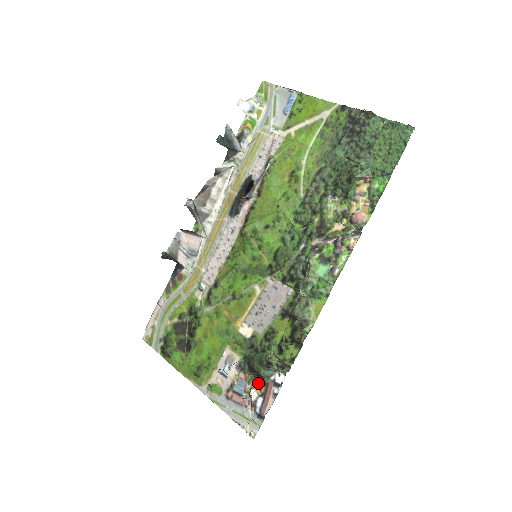
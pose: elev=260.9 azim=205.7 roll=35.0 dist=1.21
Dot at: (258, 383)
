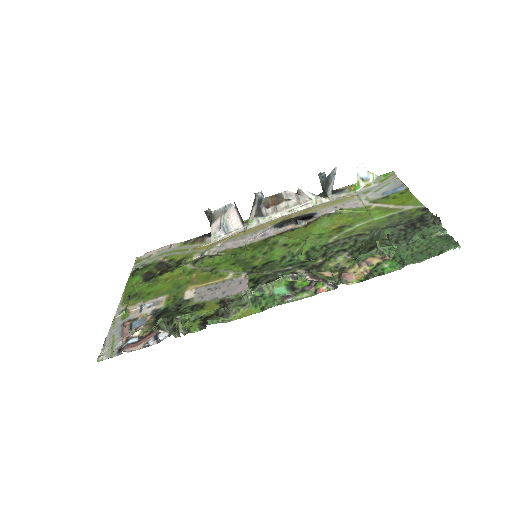
Dot at: (149, 329)
